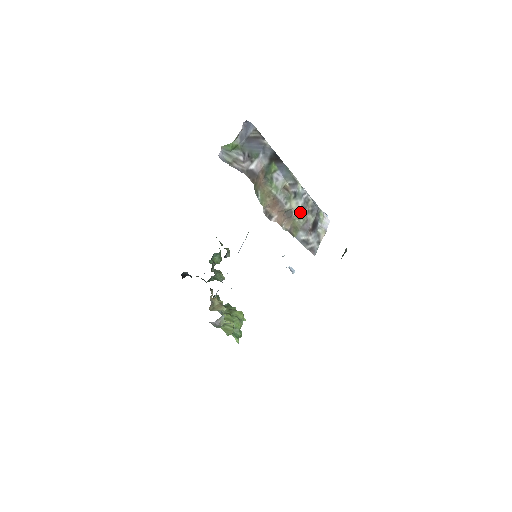
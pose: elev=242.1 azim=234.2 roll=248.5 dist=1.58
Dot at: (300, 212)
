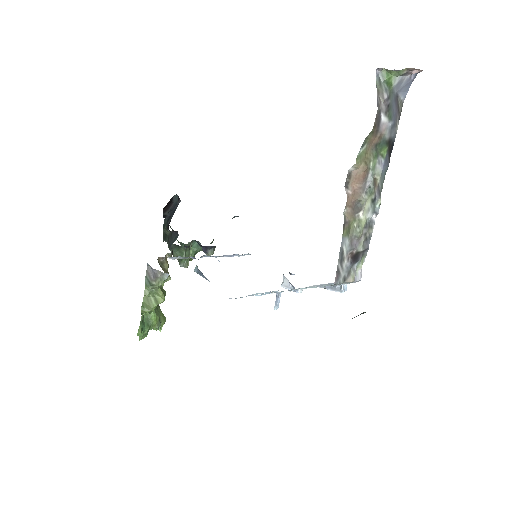
Dot at: (363, 221)
